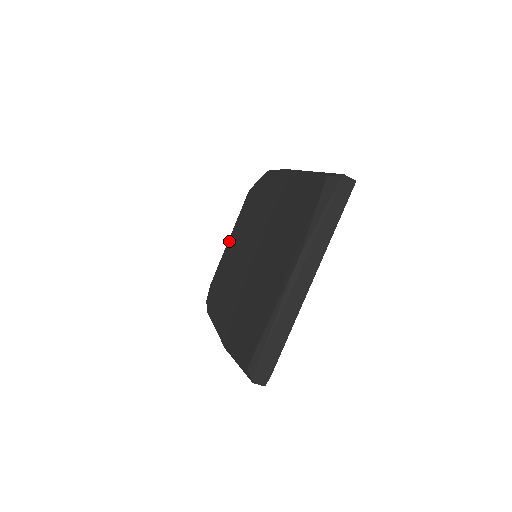
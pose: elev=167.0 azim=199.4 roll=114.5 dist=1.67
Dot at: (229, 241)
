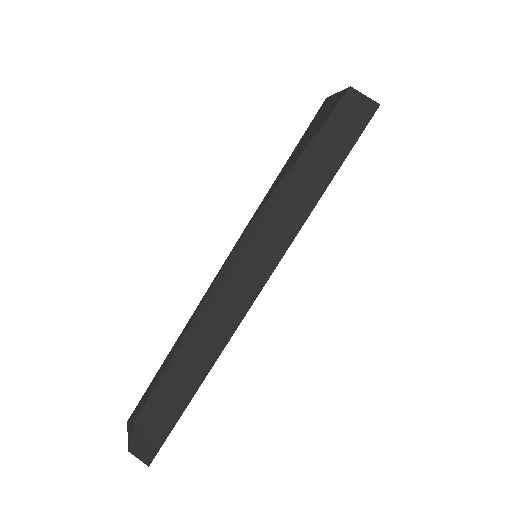
Dot at: occluded
